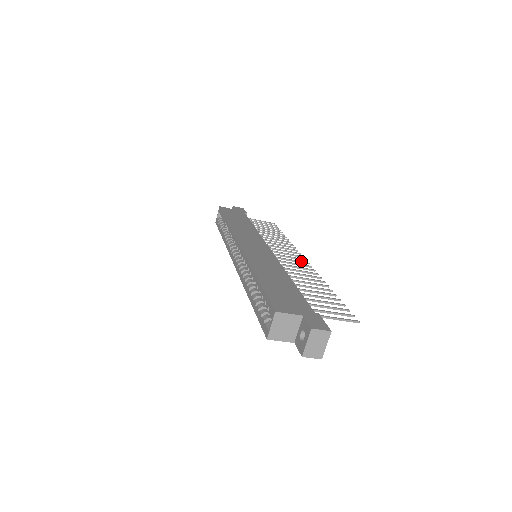
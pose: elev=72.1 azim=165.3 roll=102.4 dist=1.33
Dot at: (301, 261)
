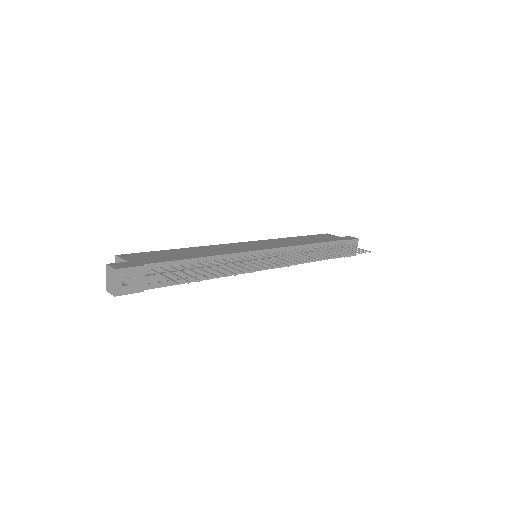
Dot at: occluded
